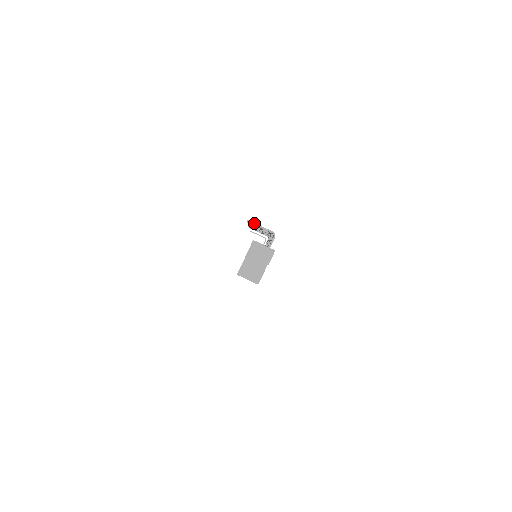
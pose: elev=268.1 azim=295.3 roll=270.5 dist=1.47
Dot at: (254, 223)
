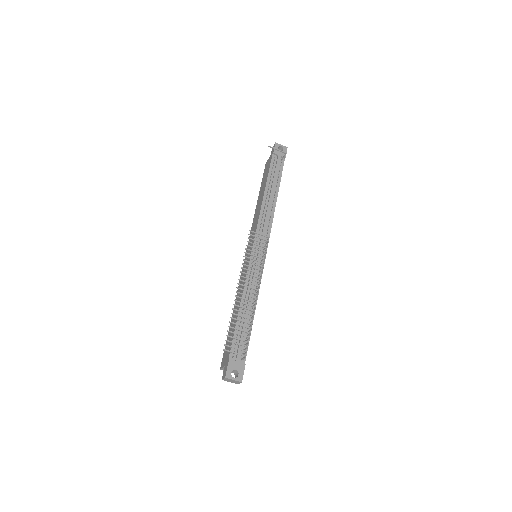
Dot at: occluded
